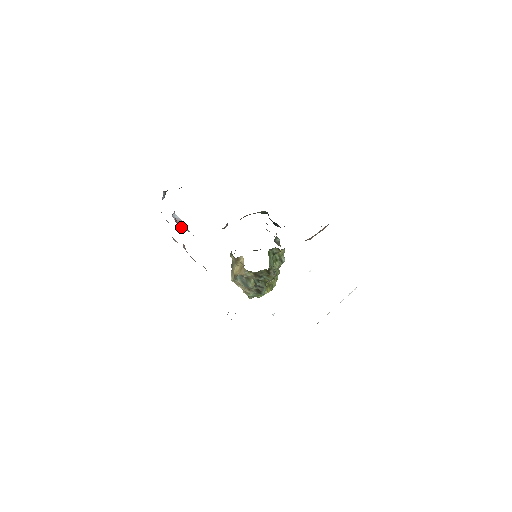
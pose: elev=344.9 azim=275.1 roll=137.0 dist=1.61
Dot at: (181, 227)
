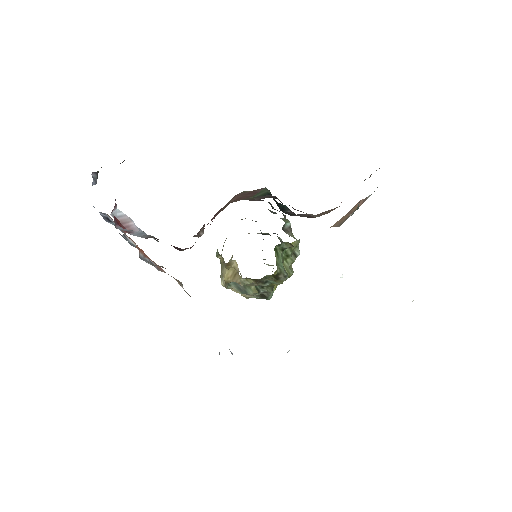
Dot at: occluded
